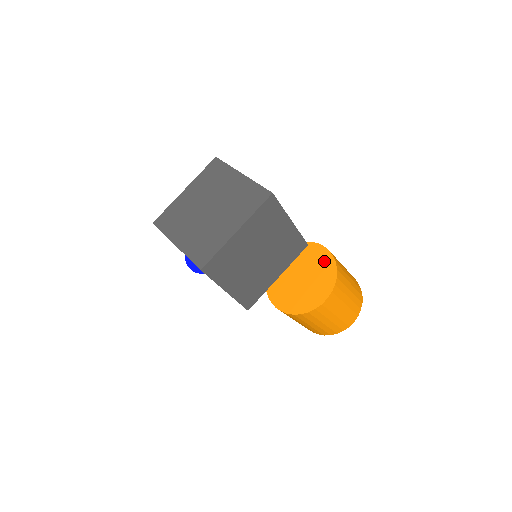
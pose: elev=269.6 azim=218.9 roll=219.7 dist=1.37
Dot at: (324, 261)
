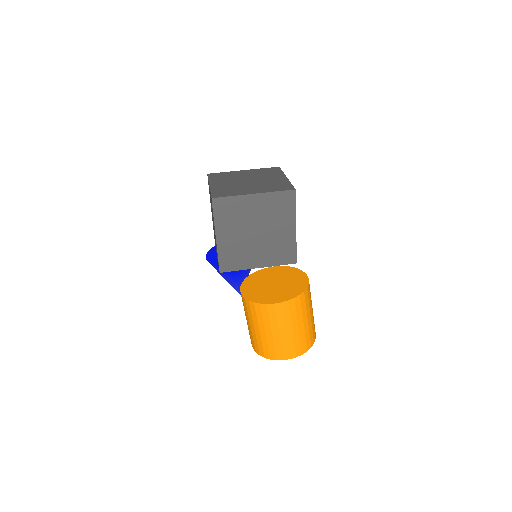
Dot at: (300, 283)
